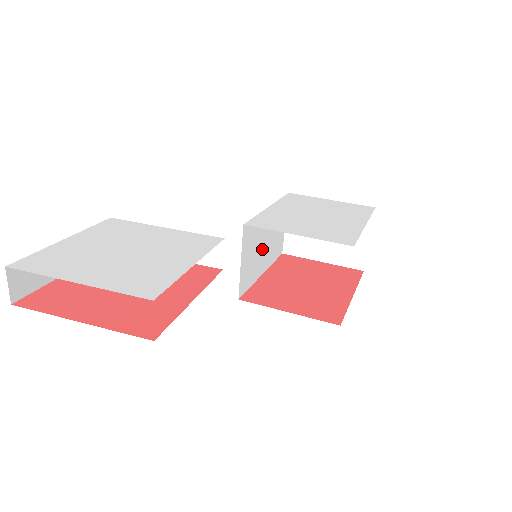
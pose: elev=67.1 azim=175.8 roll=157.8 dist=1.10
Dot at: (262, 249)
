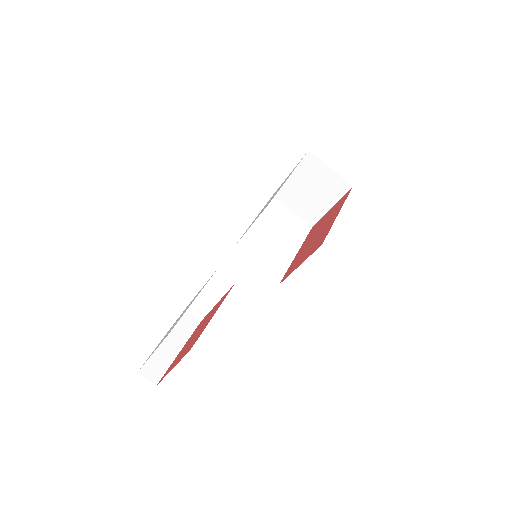
Dot at: (276, 244)
